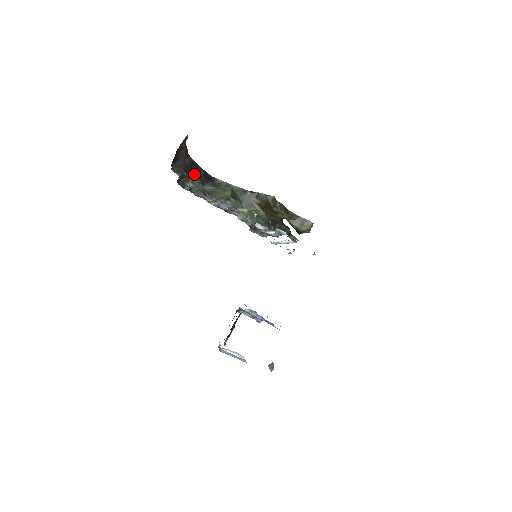
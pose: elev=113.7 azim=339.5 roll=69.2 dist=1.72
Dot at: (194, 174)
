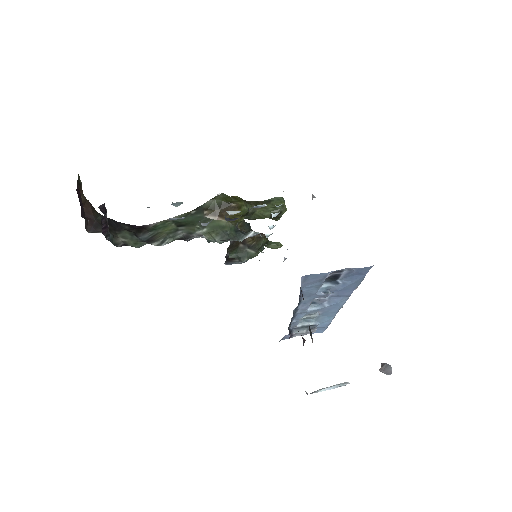
Dot at: (118, 230)
